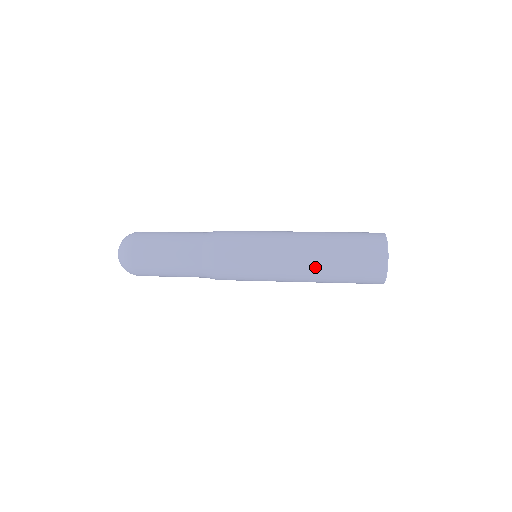
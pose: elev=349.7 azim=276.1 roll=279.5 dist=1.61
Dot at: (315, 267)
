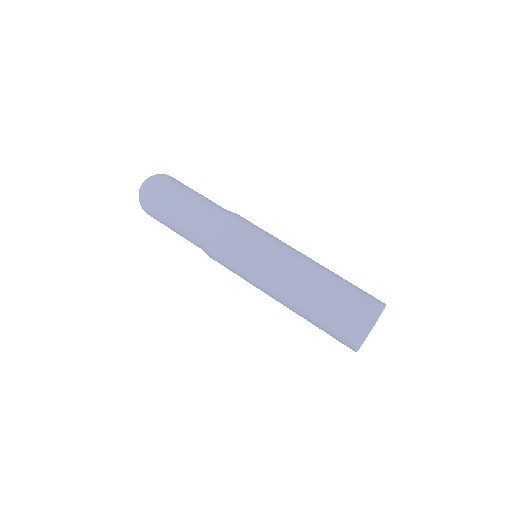
Dot at: occluded
